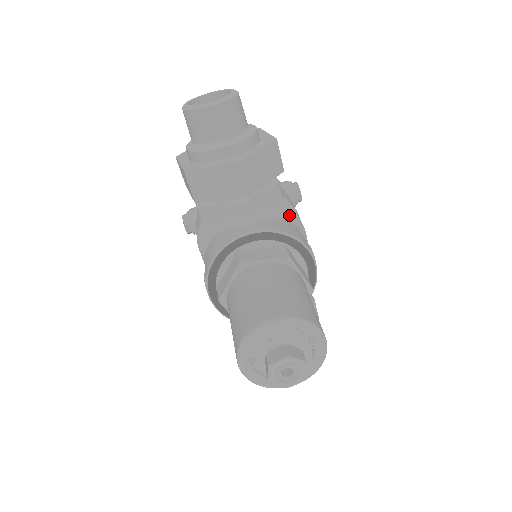
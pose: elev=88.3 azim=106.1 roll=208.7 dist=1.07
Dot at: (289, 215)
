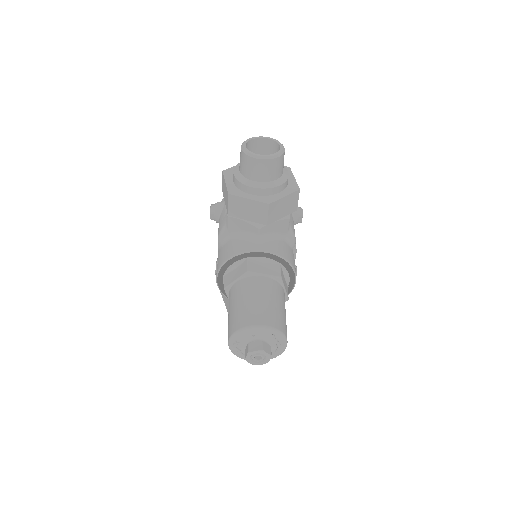
Dot at: (289, 239)
